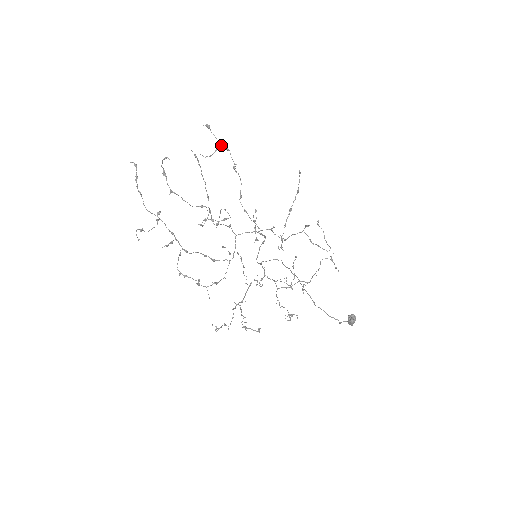
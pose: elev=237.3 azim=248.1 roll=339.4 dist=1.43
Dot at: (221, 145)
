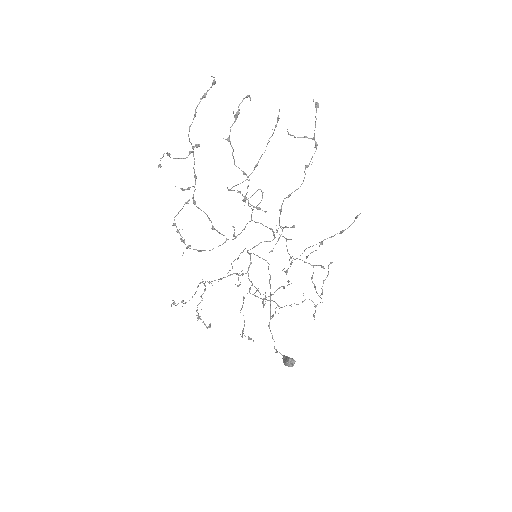
Dot at: (314, 136)
